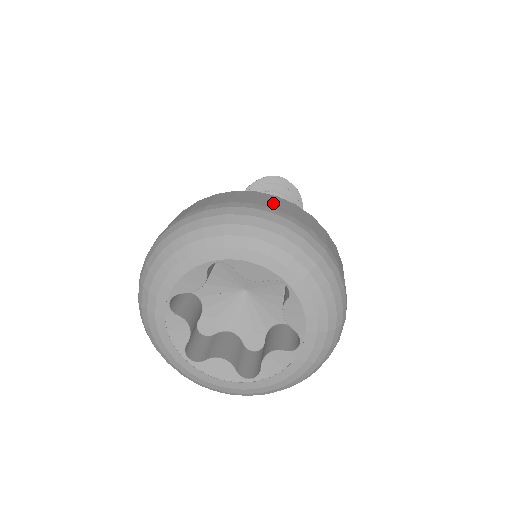
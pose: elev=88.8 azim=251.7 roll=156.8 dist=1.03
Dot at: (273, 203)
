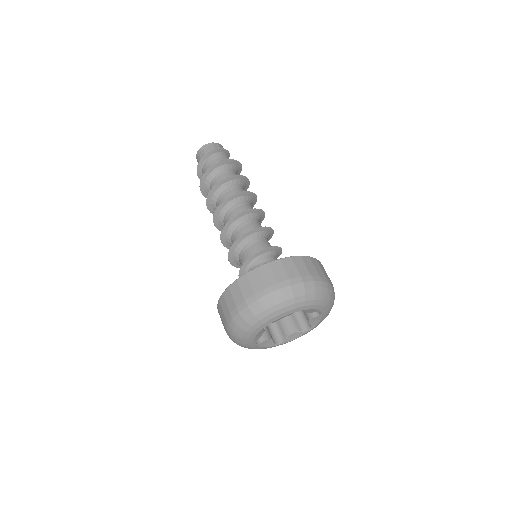
Dot at: (262, 281)
